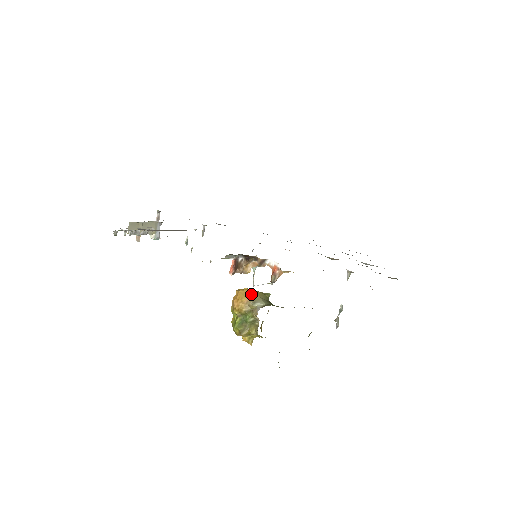
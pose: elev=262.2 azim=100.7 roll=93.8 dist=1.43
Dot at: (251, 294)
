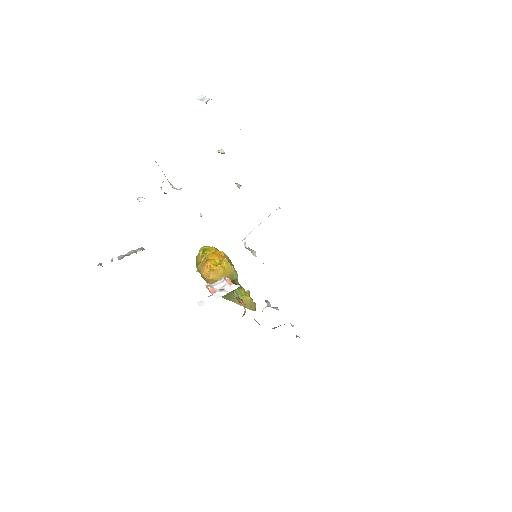
Dot at: occluded
